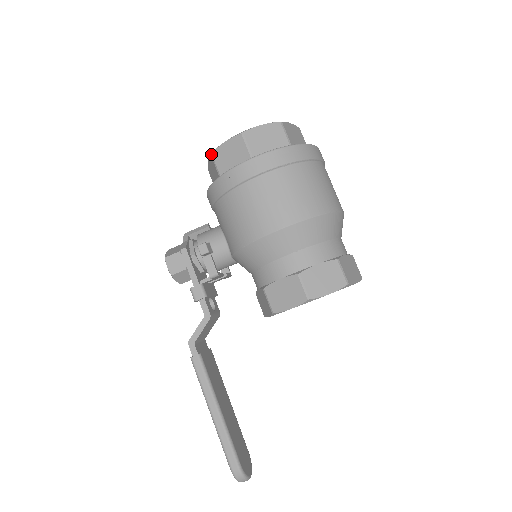
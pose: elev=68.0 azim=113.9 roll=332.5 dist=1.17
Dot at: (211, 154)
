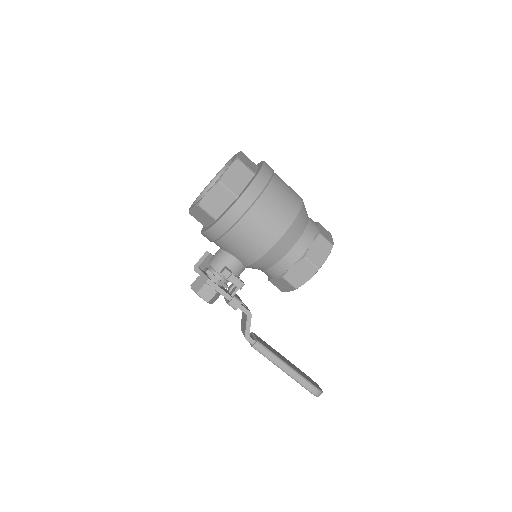
Dot at: (198, 205)
